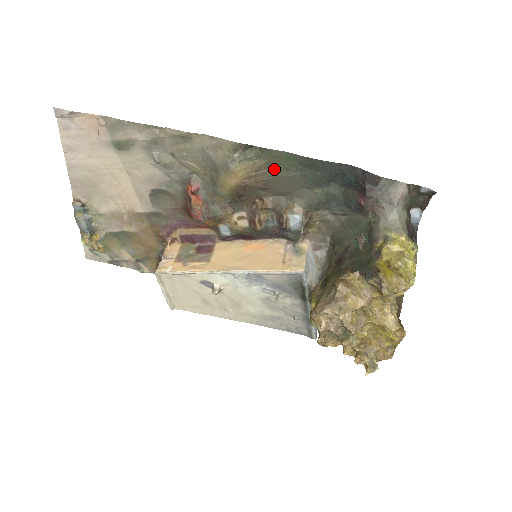
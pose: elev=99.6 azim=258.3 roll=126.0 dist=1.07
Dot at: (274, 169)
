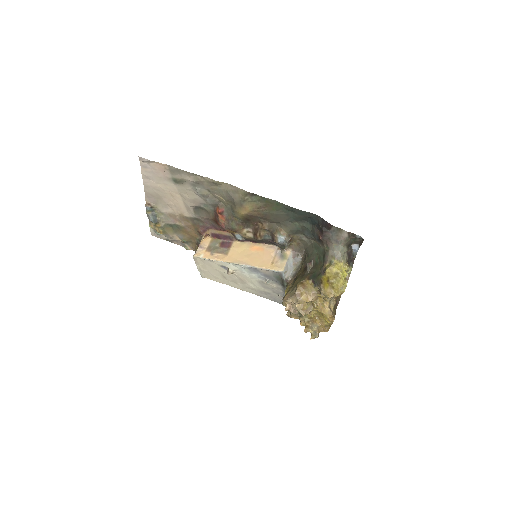
Dot at: (269, 209)
